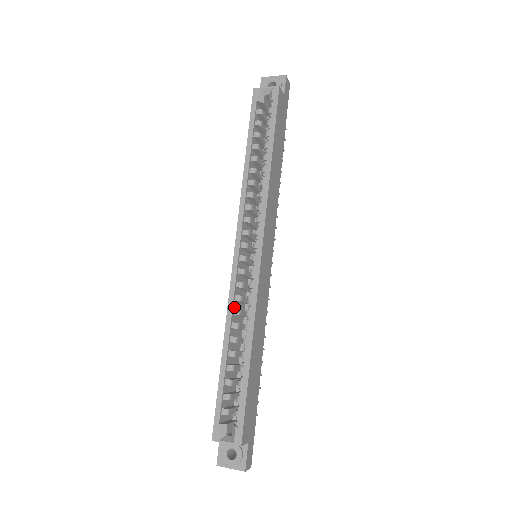
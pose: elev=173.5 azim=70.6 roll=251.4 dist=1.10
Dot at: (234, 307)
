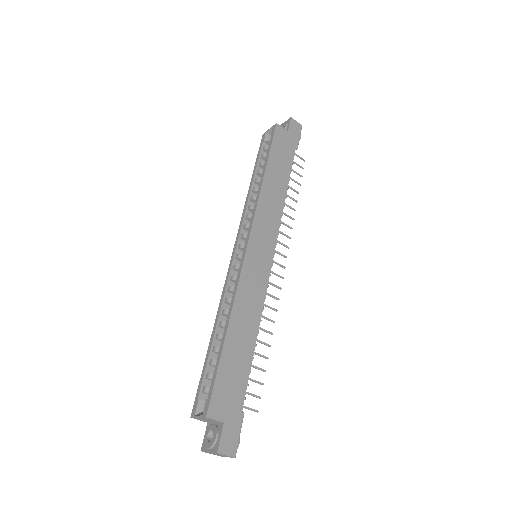
Dot at: (227, 297)
